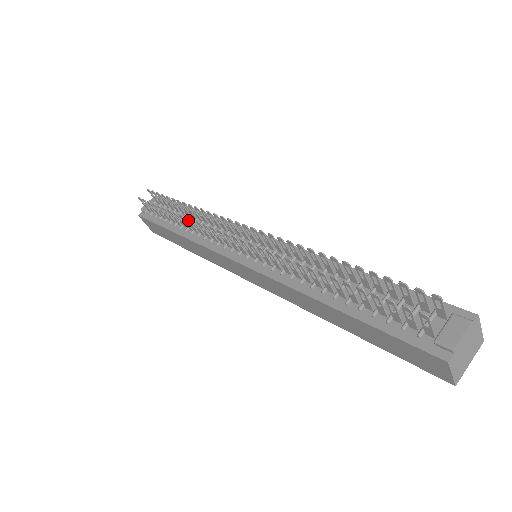
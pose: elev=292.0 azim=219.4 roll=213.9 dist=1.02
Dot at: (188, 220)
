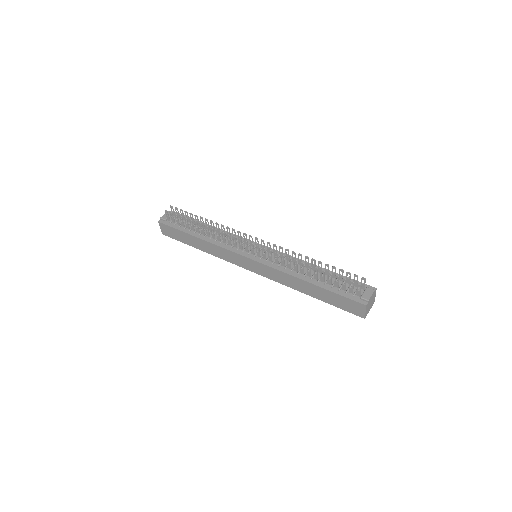
Dot at: (213, 230)
